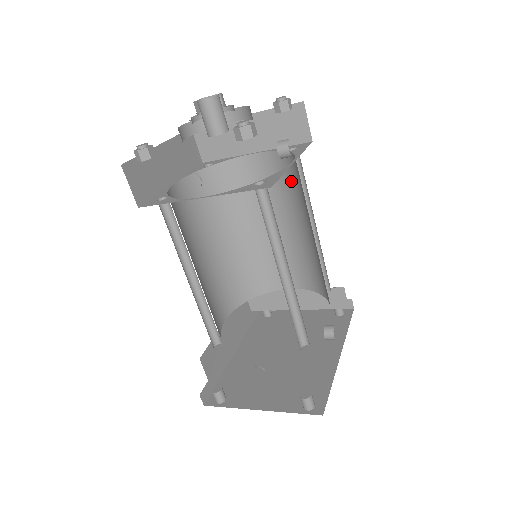
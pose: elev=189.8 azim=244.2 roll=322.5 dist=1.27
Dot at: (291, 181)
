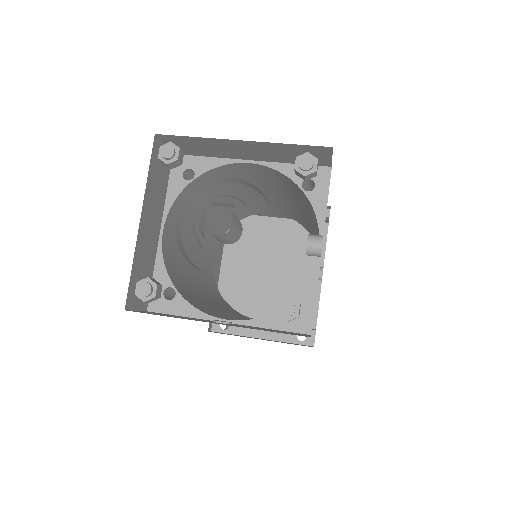
Dot at: (298, 195)
